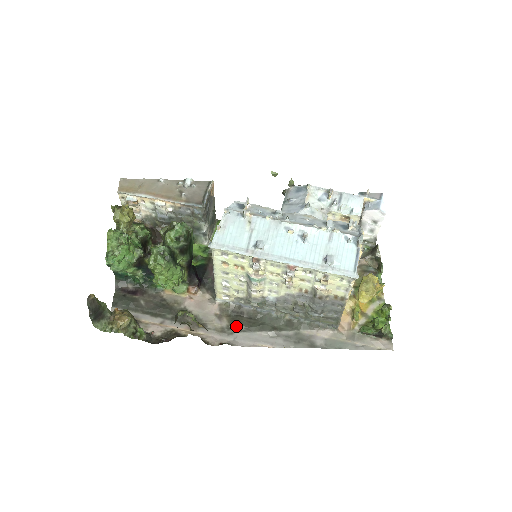
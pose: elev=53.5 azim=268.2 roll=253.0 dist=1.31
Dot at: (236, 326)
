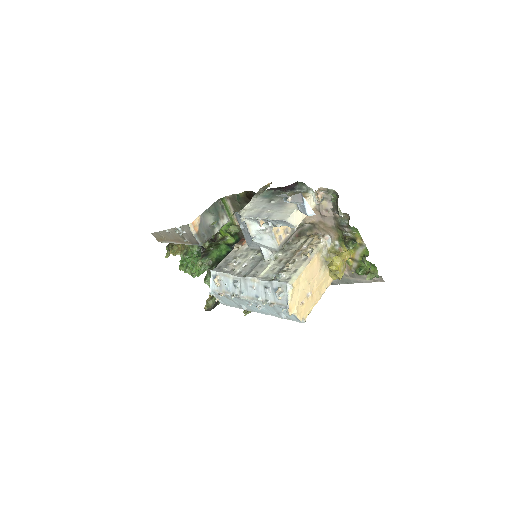
Dot at: occluded
